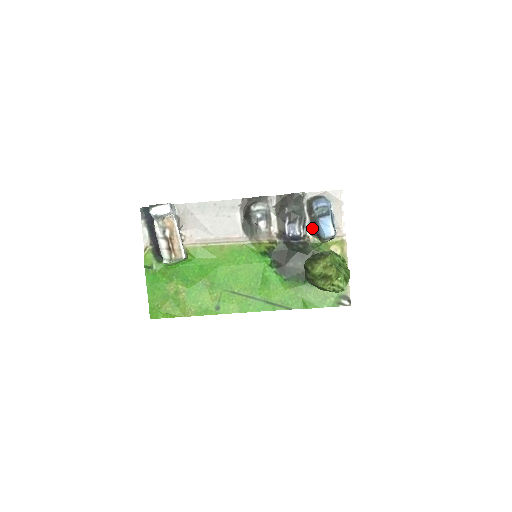
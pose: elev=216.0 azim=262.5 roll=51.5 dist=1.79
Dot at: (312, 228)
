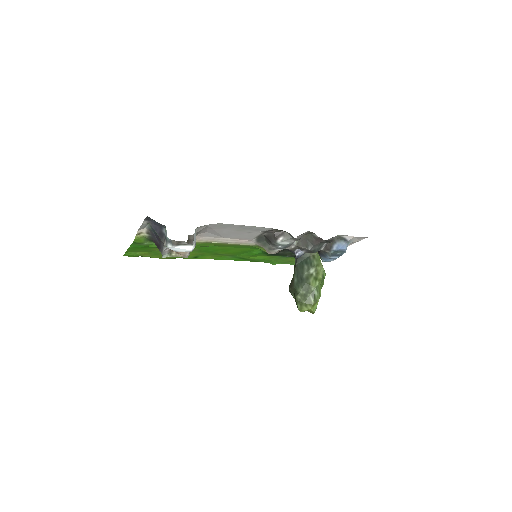
Dot at: occluded
